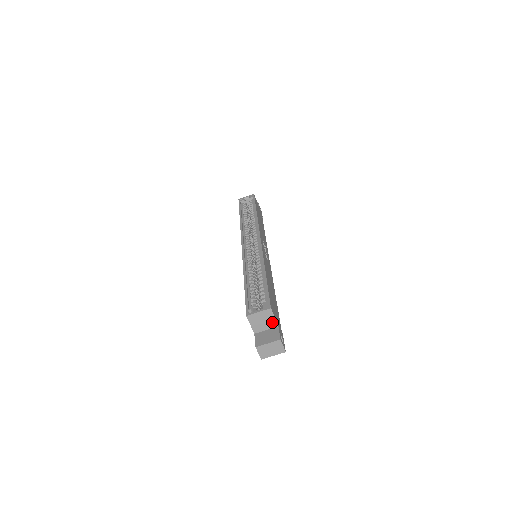
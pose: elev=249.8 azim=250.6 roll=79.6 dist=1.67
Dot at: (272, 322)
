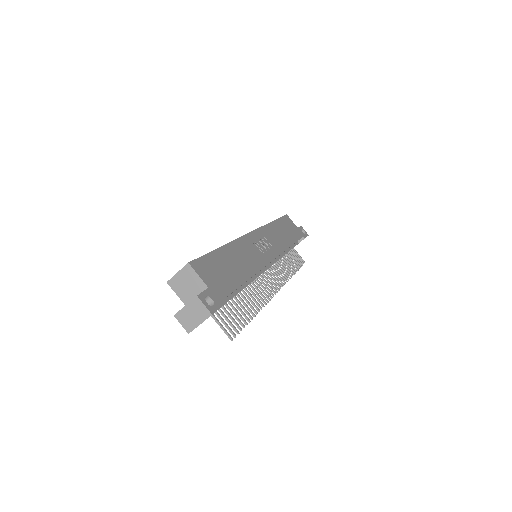
Dot at: (199, 283)
